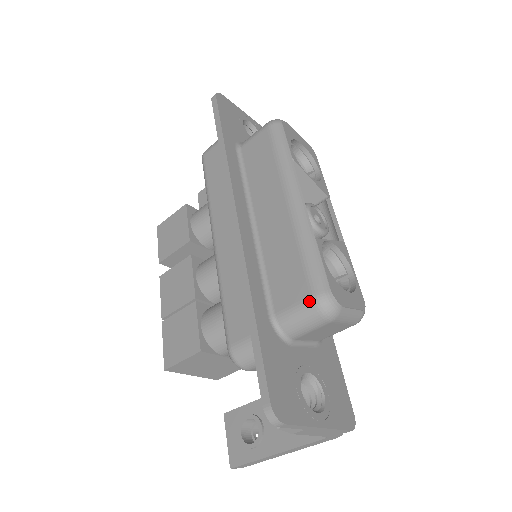
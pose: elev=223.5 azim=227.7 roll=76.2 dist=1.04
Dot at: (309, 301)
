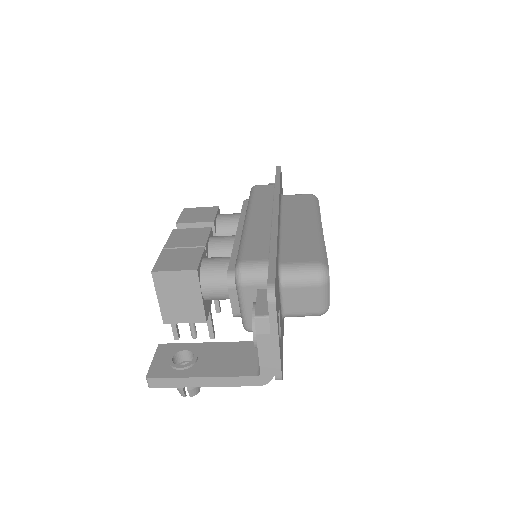
Dot at: (313, 263)
